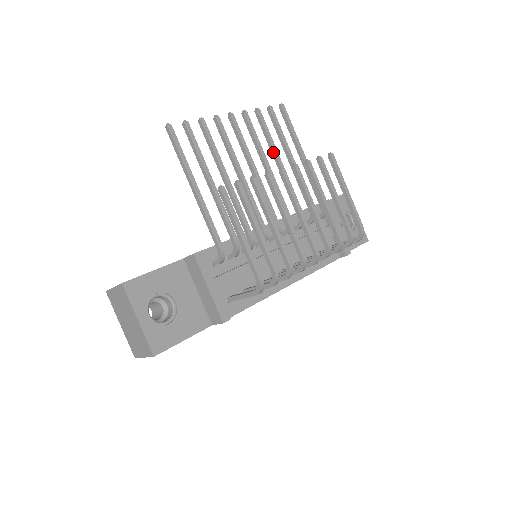
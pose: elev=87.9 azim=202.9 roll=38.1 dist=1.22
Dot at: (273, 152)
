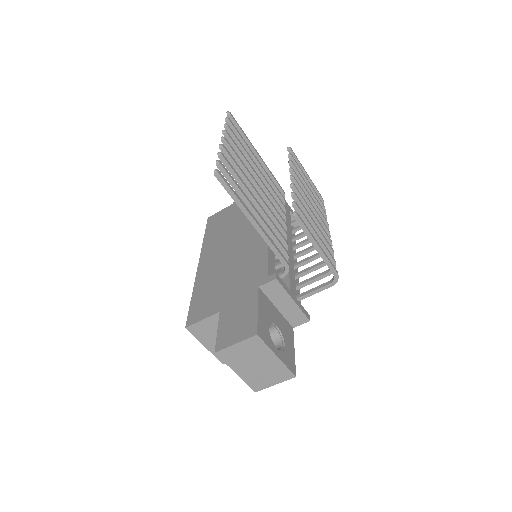
Dot at: (250, 161)
